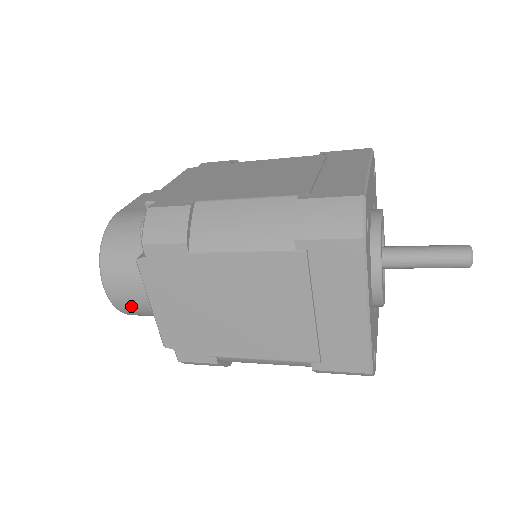
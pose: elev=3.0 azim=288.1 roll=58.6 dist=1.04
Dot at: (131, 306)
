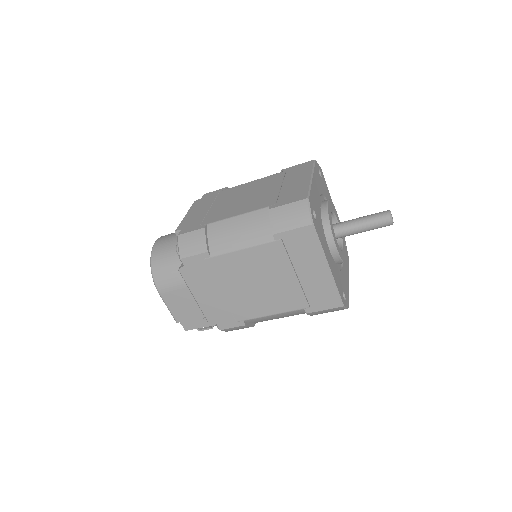
Dot at: (163, 248)
